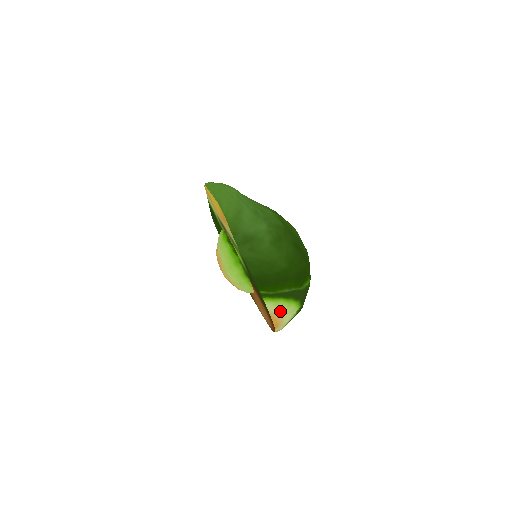
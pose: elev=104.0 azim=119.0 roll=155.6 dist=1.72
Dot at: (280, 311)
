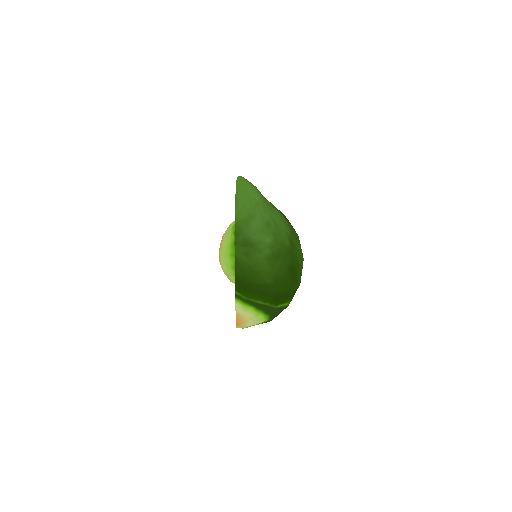
Dot at: (246, 315)
